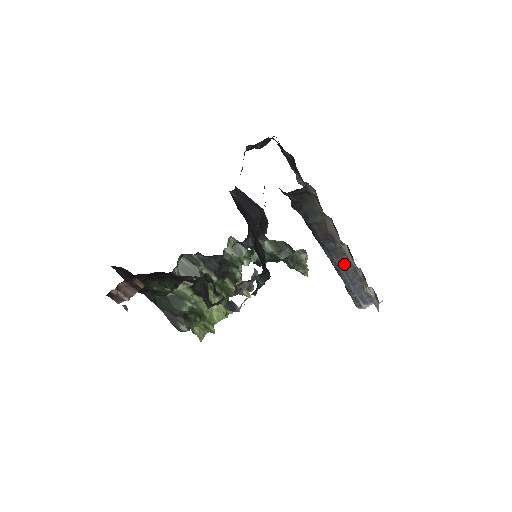
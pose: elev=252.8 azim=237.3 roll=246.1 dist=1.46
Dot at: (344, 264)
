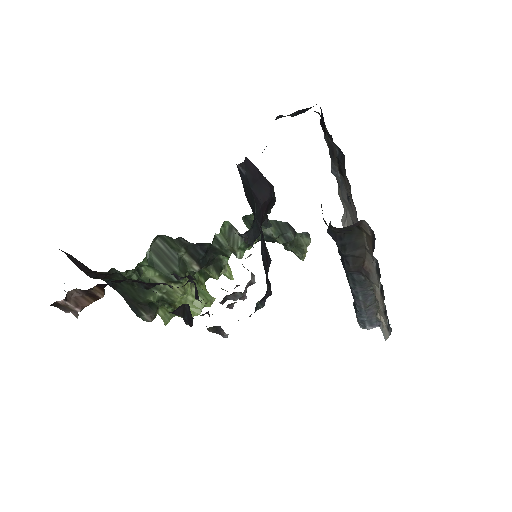
Dot at: (366, 293)
